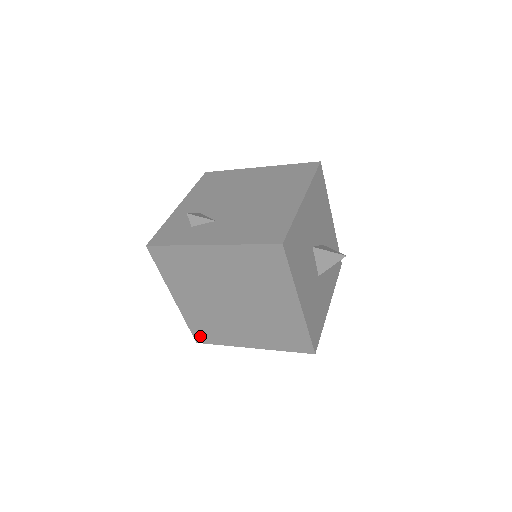
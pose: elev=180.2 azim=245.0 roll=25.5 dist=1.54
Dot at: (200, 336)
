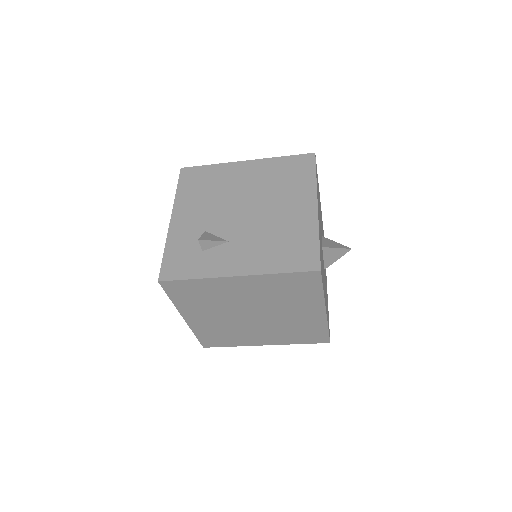
Dot at: (209, 343)
